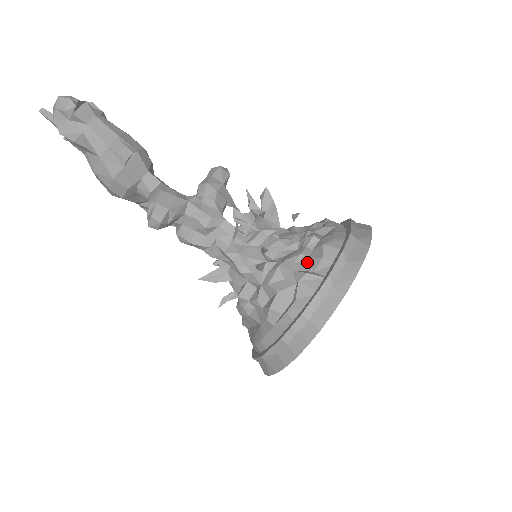
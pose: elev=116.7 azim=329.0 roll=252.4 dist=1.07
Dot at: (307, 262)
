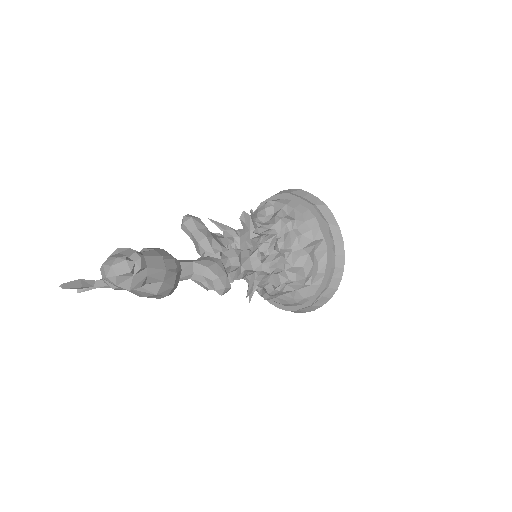
Dot at: (304, 238)
